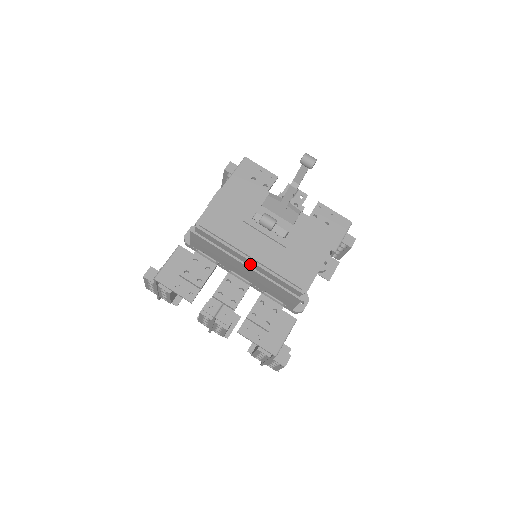
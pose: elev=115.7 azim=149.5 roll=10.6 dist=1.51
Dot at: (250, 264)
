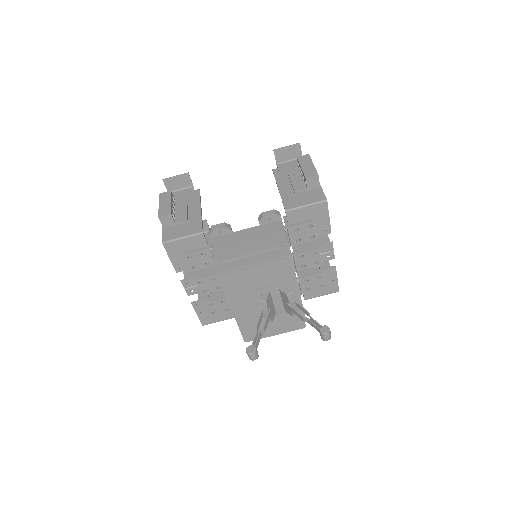
Dot at: occluded
